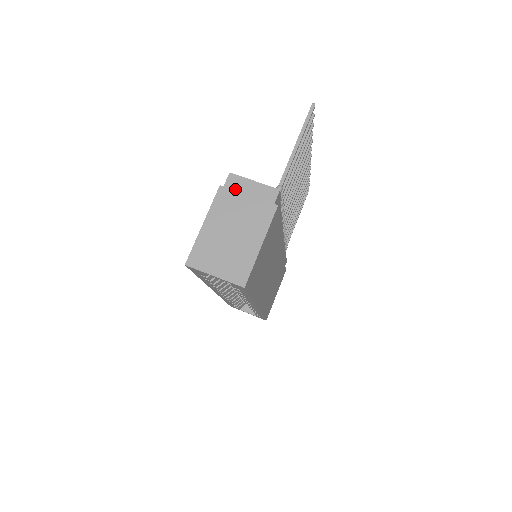
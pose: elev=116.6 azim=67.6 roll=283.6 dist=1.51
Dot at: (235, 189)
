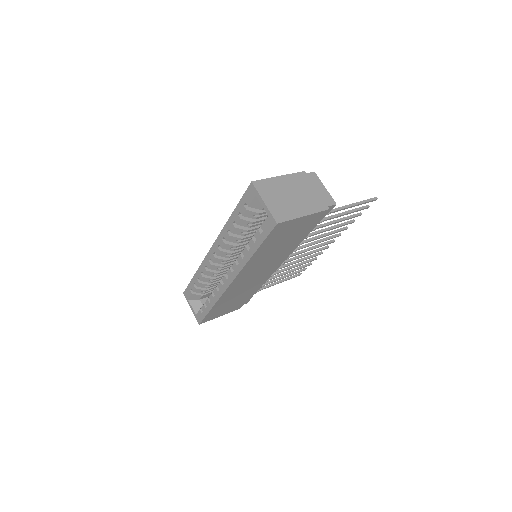
Dot at: (312, 180)
